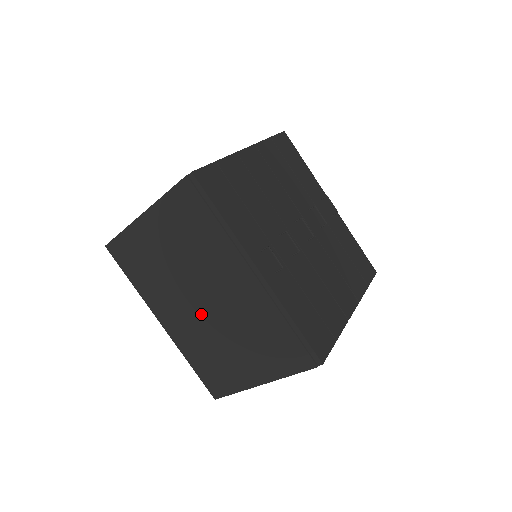
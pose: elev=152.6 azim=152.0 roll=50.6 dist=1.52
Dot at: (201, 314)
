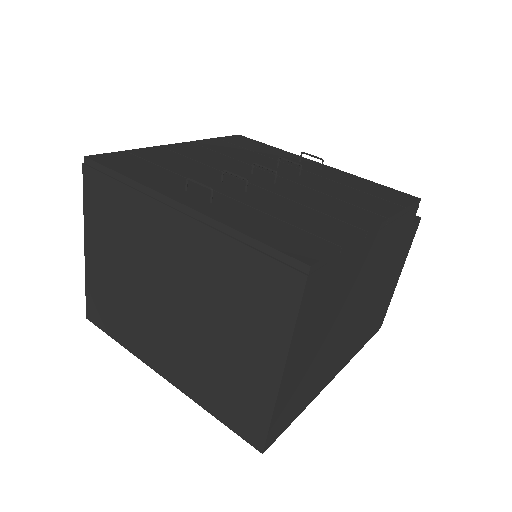
Dot at: (177, 322)
